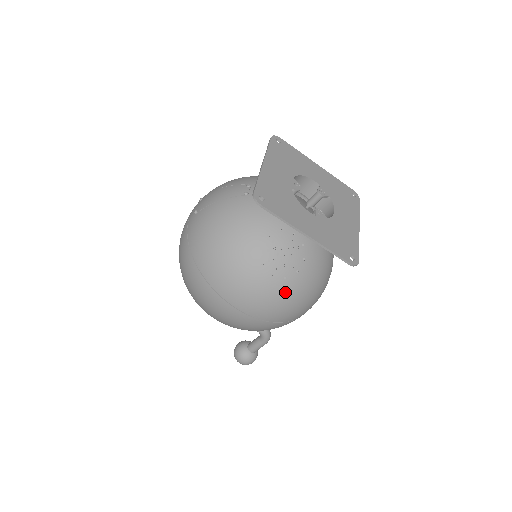
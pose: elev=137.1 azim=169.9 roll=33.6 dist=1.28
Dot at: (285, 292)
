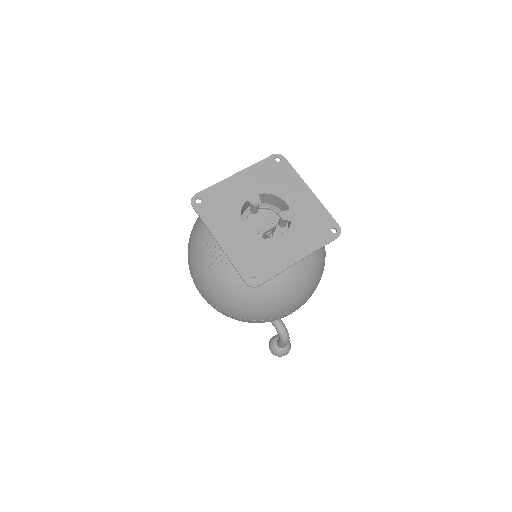
Dot at: (218, 287)
